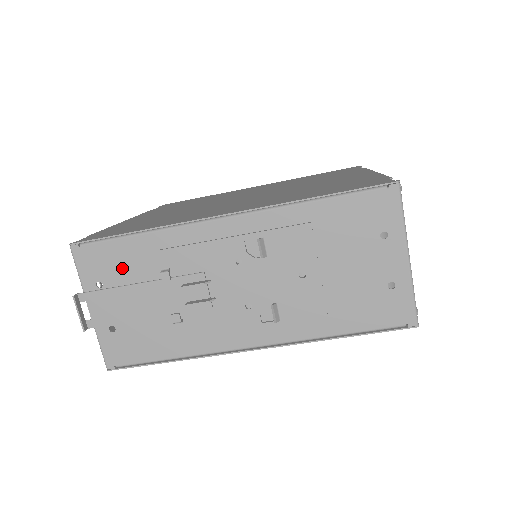
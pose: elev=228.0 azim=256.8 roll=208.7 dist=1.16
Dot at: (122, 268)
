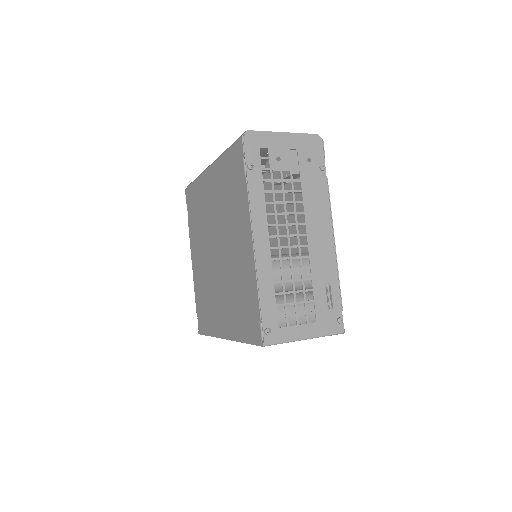
Dot at: occluded
